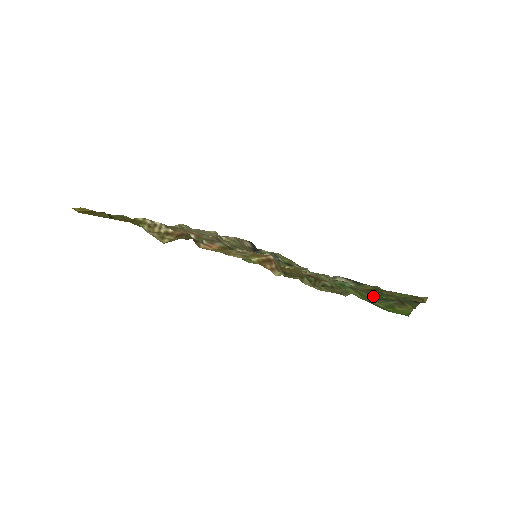
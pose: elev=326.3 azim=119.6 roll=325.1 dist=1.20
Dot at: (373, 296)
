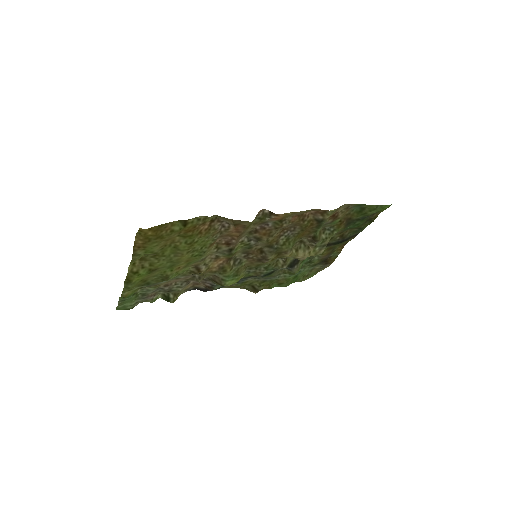
Dot at: (357, 222)
